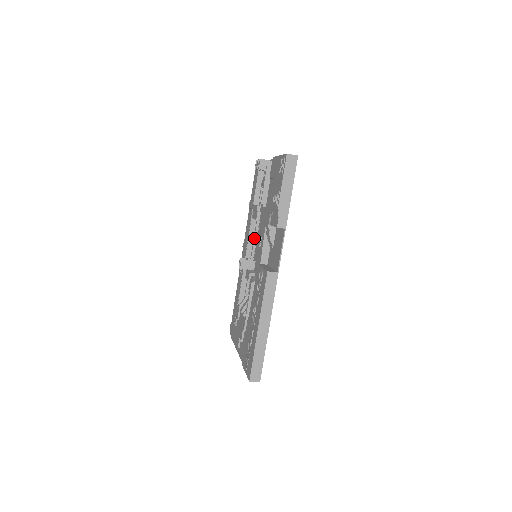
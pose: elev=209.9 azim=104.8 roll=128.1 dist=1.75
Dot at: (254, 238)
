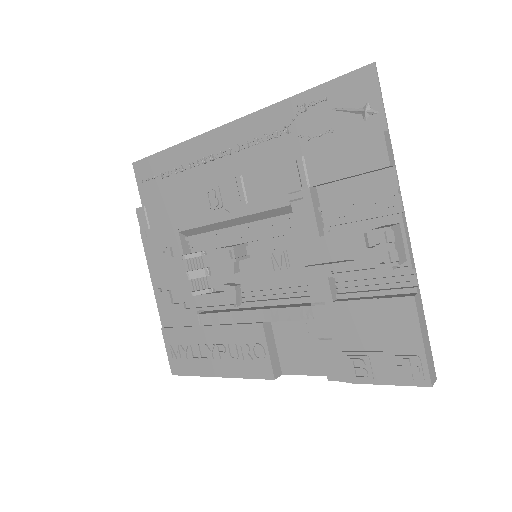
Dot at: (269, 223)
